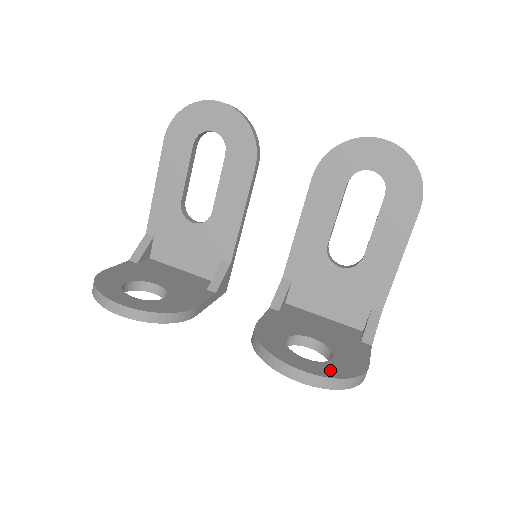
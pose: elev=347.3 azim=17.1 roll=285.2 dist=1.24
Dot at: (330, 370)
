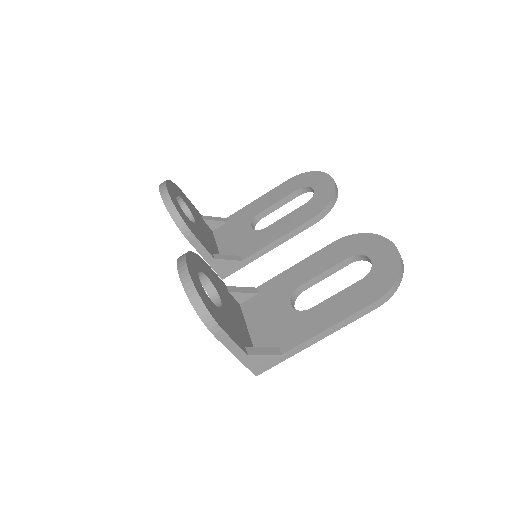
Dot at: (200, 289)
